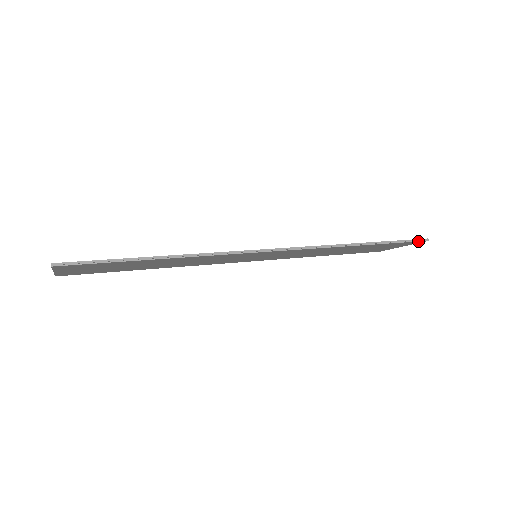
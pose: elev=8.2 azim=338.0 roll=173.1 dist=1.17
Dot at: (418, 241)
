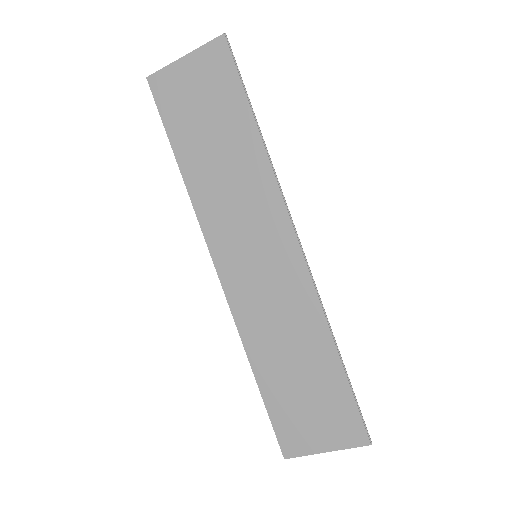
Dot at: (366, 429)
